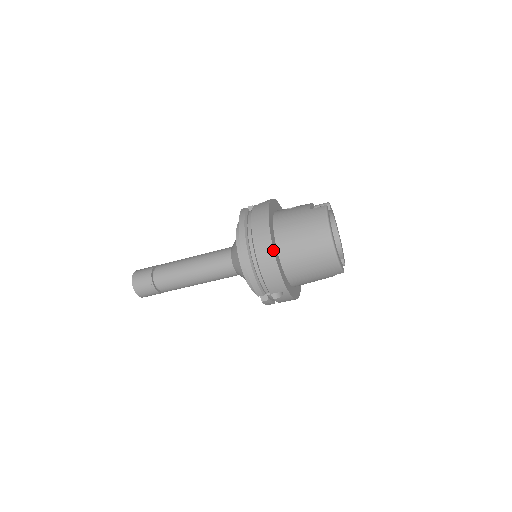
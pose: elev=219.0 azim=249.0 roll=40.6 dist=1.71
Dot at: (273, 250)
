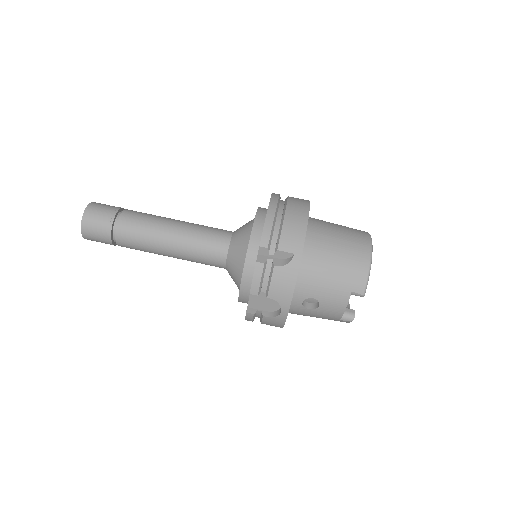
Dot at: (309, 207)
